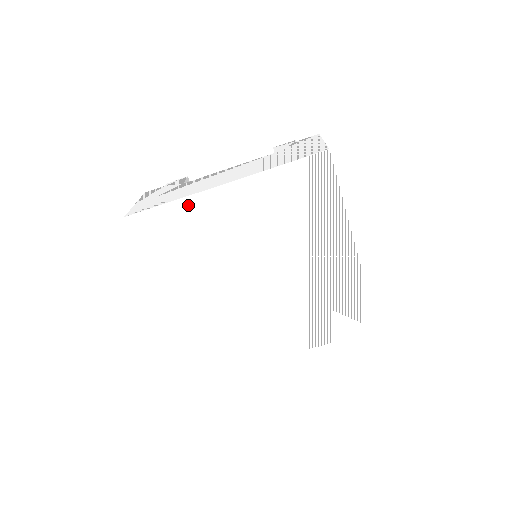
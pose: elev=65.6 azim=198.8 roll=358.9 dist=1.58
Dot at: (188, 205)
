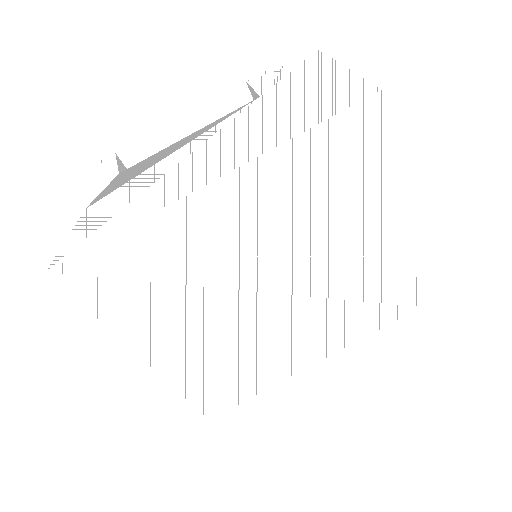
Dot at: (157, 226)
